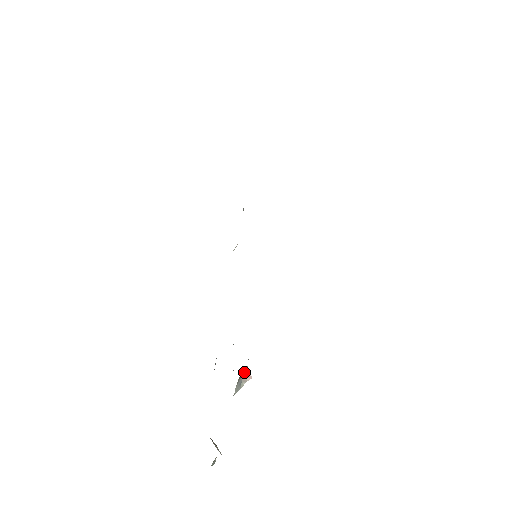
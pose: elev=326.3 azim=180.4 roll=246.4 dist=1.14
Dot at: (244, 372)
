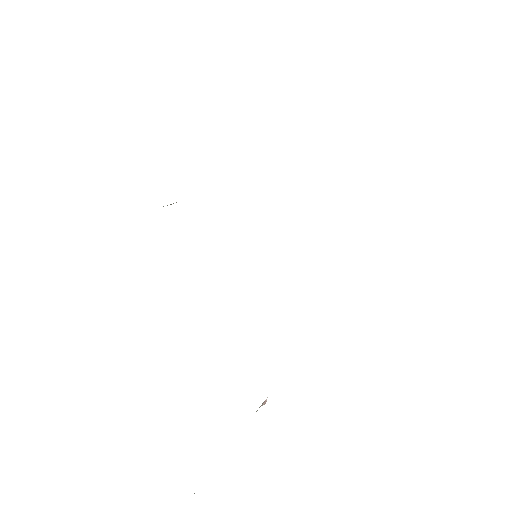
Dot at: occluded
